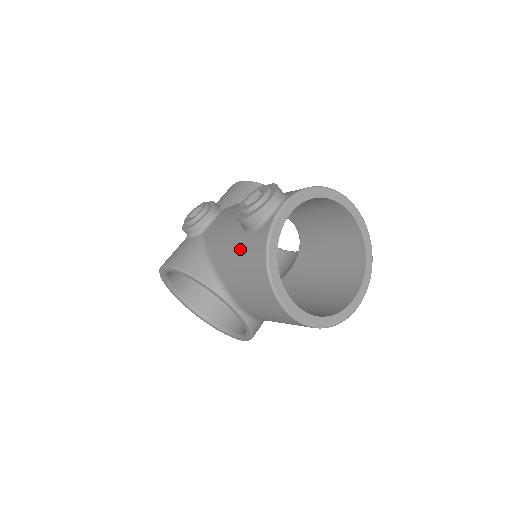
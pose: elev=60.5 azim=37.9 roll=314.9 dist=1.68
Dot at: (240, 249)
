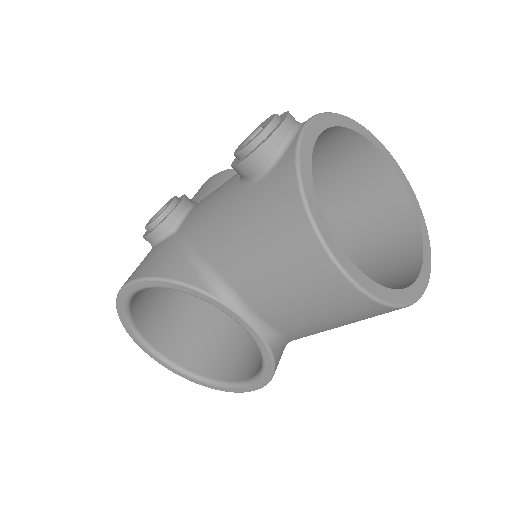
Dot at: (248, 209)
